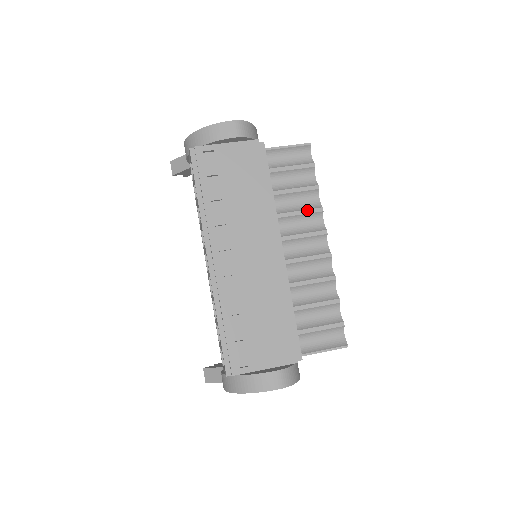
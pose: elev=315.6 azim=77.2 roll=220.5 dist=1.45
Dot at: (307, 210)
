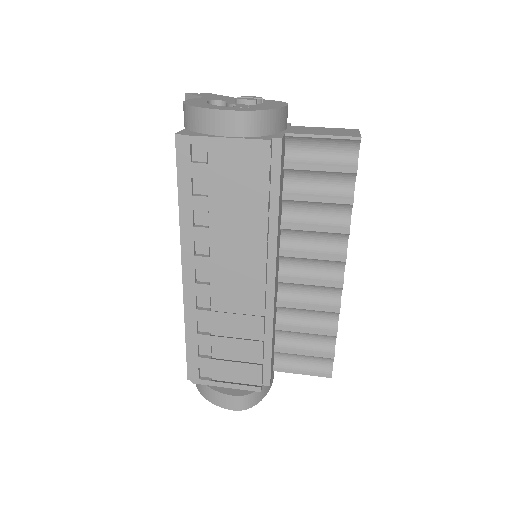
Dot at: (328, 228)
